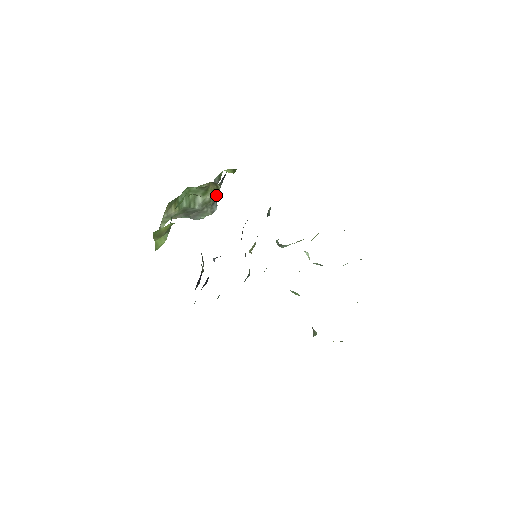
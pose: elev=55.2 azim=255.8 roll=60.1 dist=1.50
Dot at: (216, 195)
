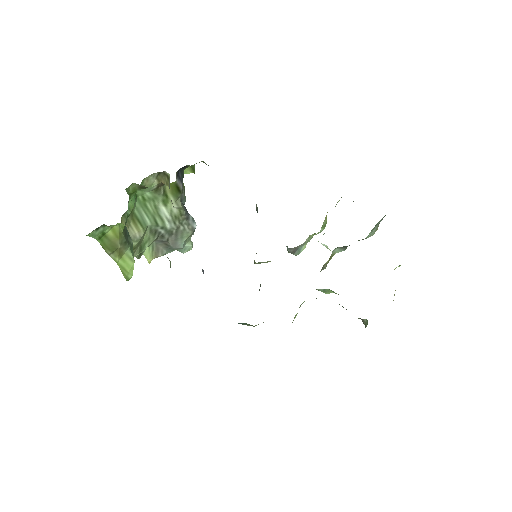
Dot at: (169, 186)
